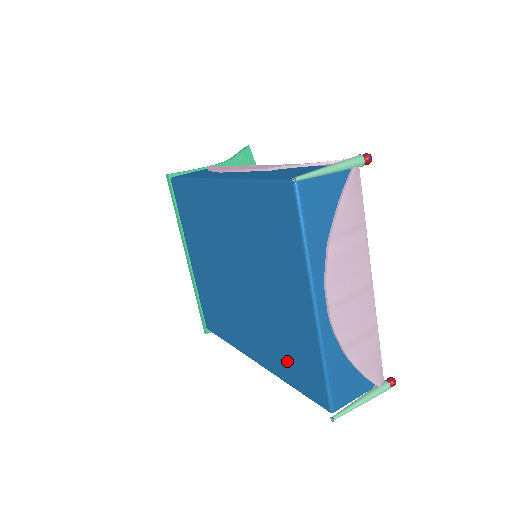
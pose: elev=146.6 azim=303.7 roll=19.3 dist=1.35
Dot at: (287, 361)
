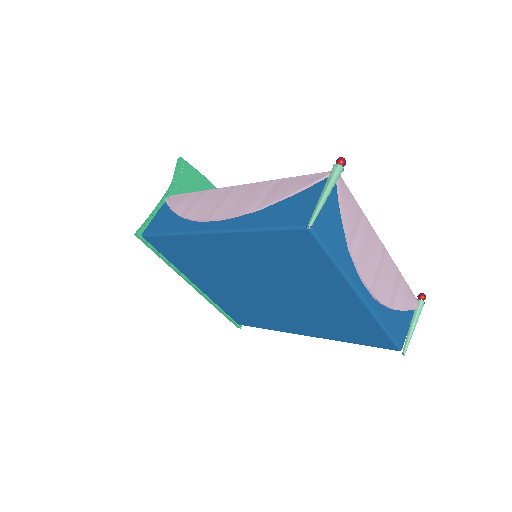
Dot at: (343, 331)
